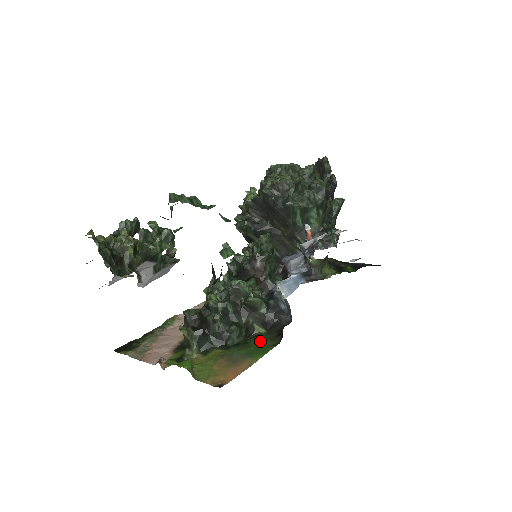
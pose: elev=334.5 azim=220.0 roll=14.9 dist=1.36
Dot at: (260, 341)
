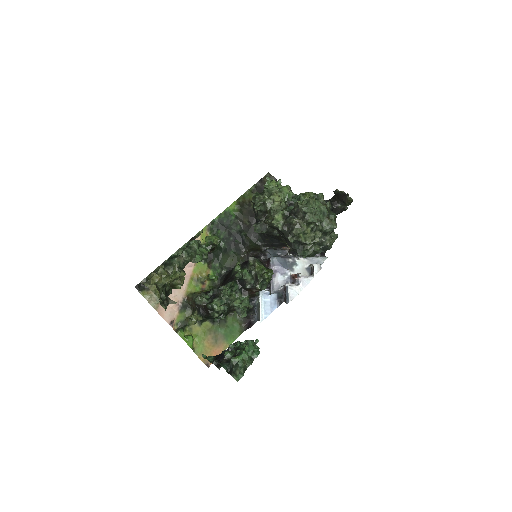
Dot at: (234, 324)
